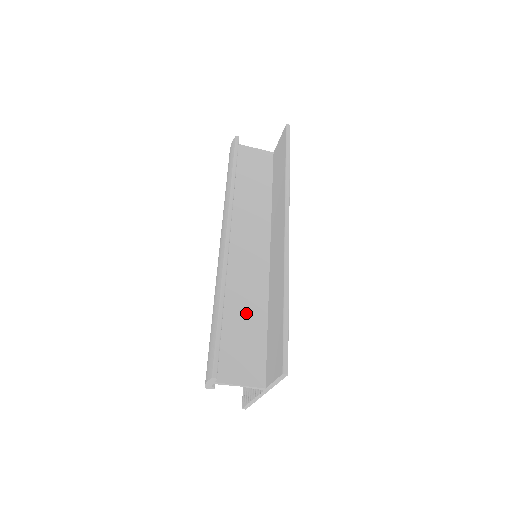
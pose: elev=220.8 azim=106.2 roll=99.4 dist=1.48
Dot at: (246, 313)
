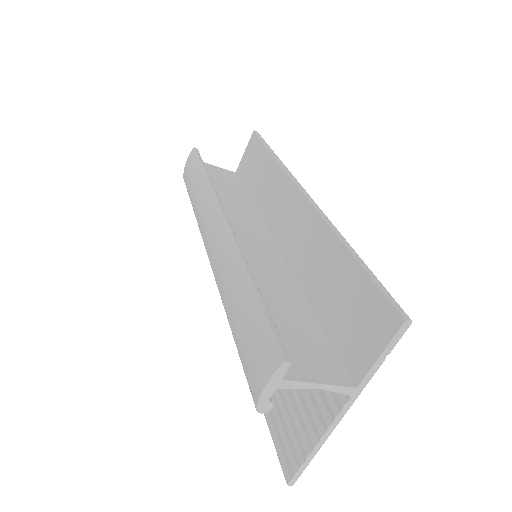
Dot at: (281, 299)
